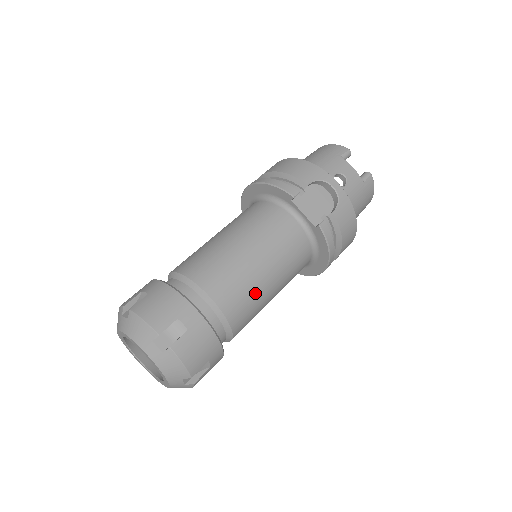
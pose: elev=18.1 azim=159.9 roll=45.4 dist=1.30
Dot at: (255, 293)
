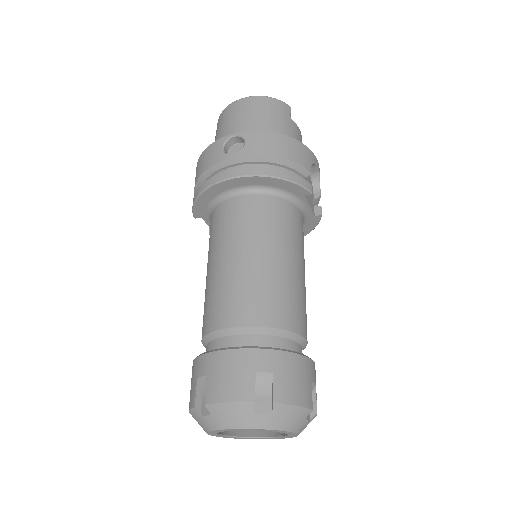
Dot at: occluded
